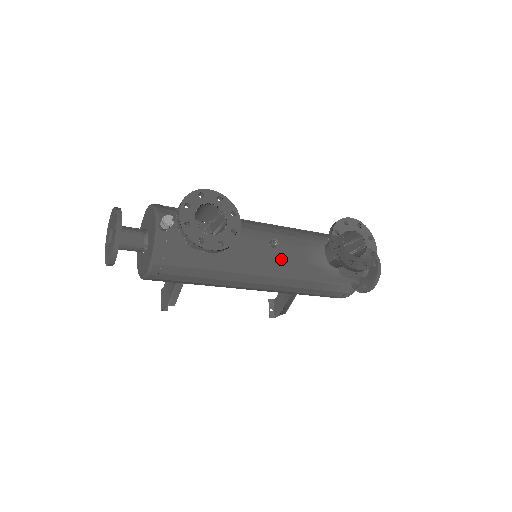
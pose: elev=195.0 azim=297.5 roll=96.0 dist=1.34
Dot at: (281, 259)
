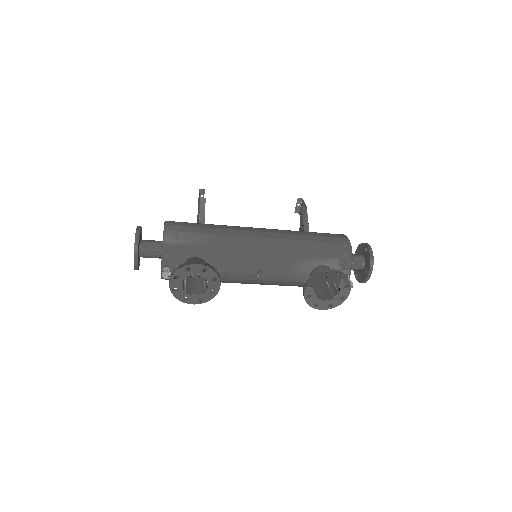
Dot at: (266, 280)
